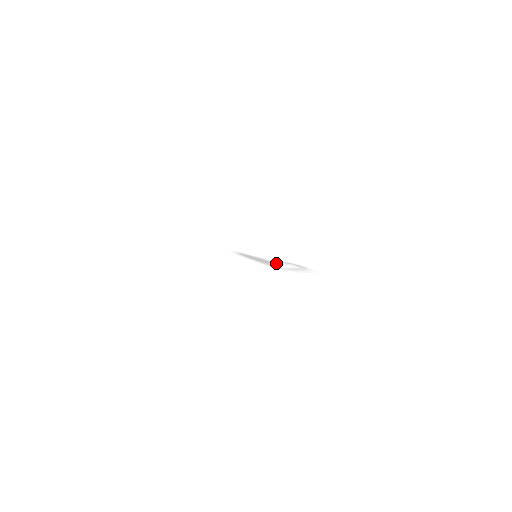
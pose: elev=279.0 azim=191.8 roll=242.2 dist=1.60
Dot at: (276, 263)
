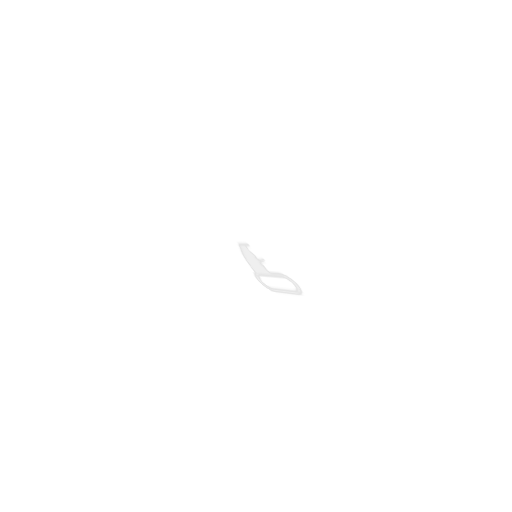
Dot at: (271, 275)
